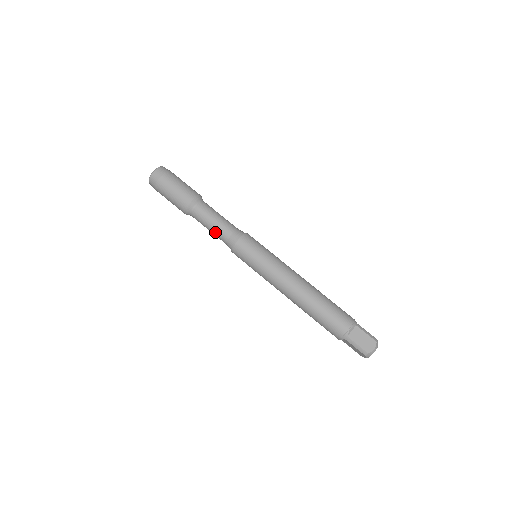
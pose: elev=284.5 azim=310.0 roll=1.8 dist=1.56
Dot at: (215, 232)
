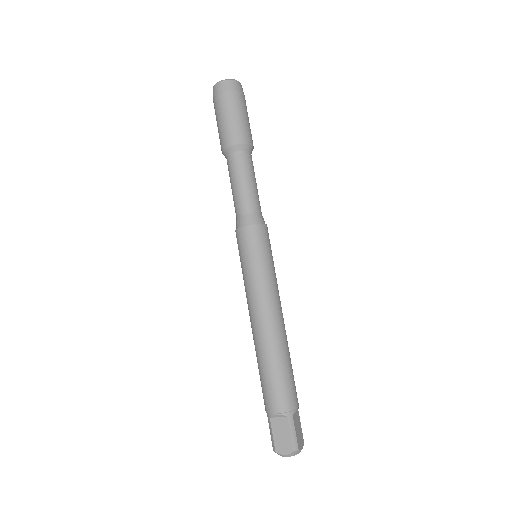
Dot at: (233, 198)
